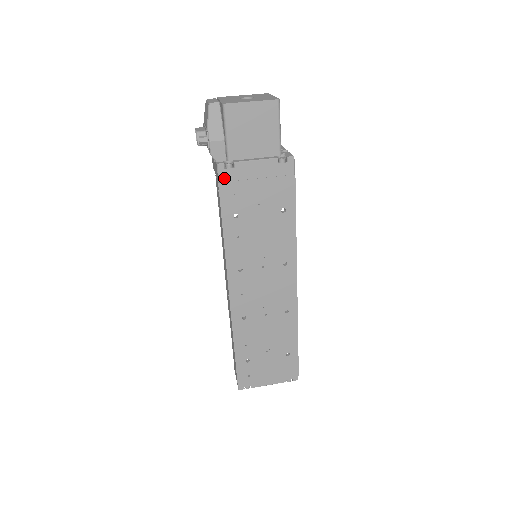
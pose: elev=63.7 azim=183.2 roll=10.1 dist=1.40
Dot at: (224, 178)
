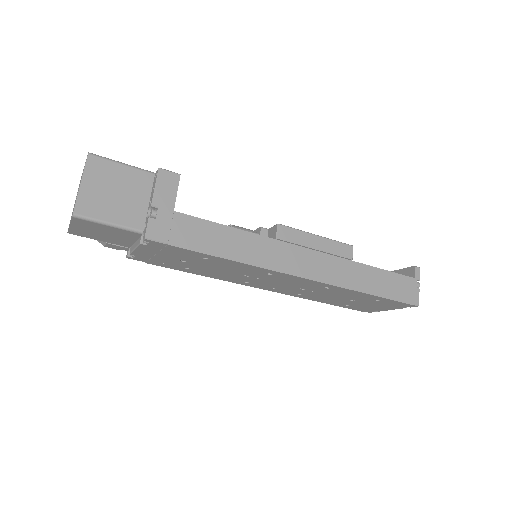
Dot at: (143, 260)
